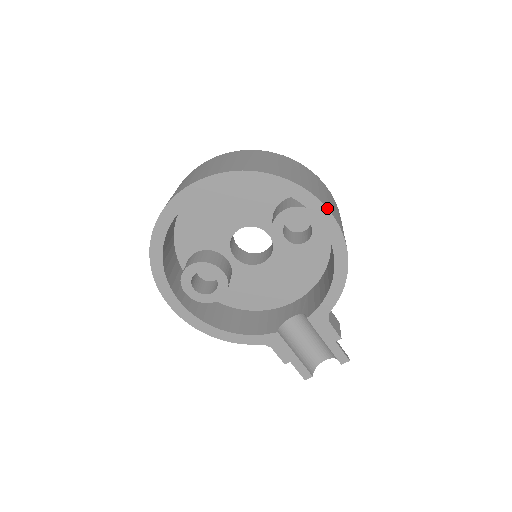
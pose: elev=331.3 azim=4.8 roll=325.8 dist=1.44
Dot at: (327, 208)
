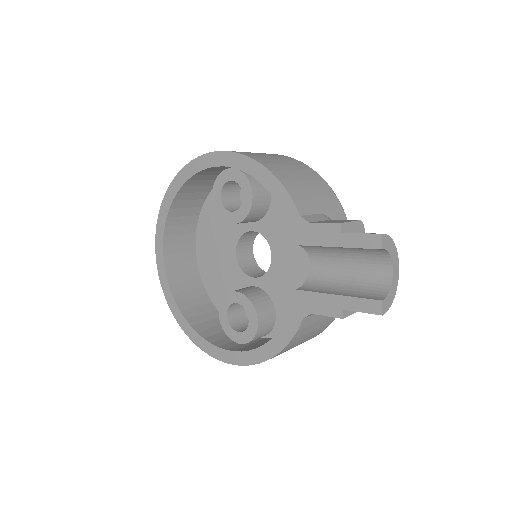
Dot at: (206, 154)
